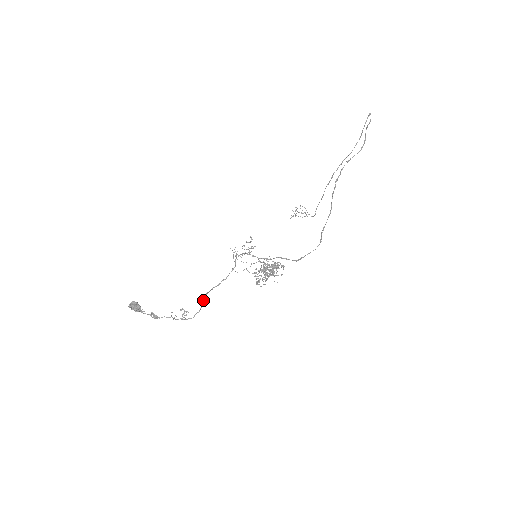
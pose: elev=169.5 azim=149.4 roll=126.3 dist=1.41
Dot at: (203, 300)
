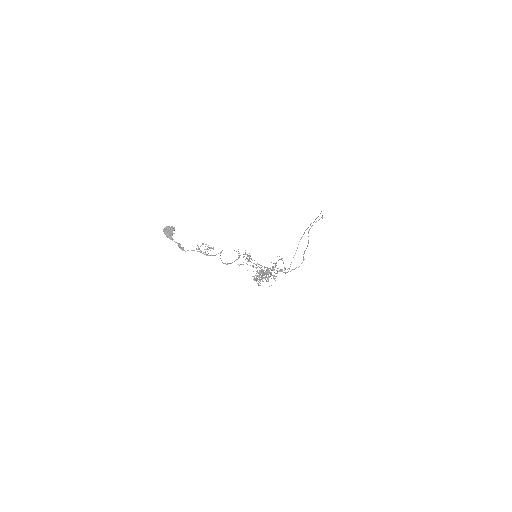
Dot at: (221, 252)
